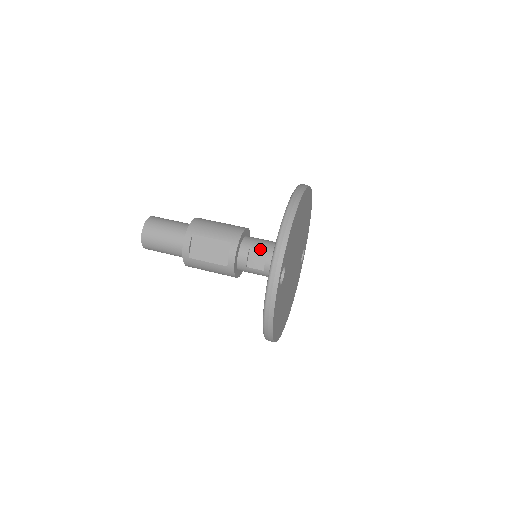
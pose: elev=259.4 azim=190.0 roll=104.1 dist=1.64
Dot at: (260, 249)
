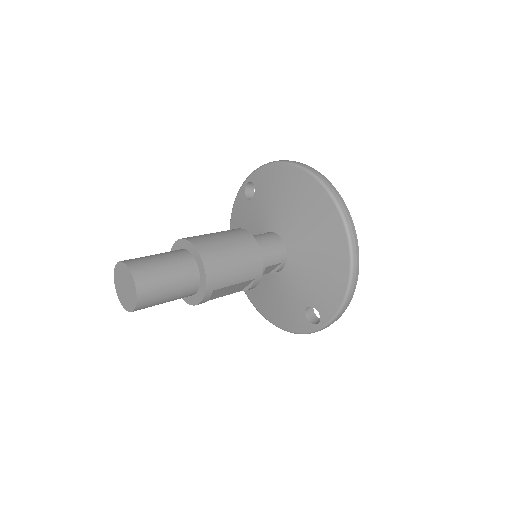
Dot at: (275, 264)
